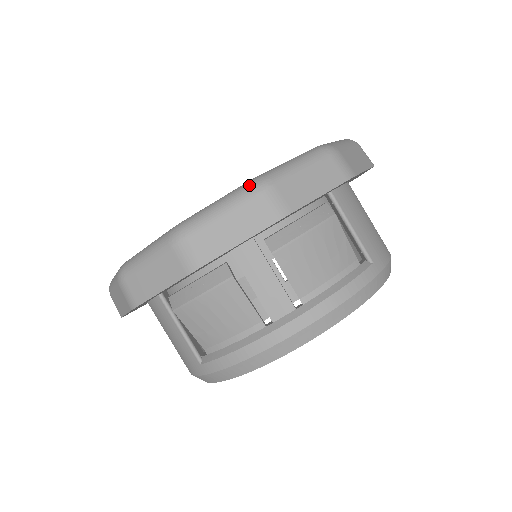
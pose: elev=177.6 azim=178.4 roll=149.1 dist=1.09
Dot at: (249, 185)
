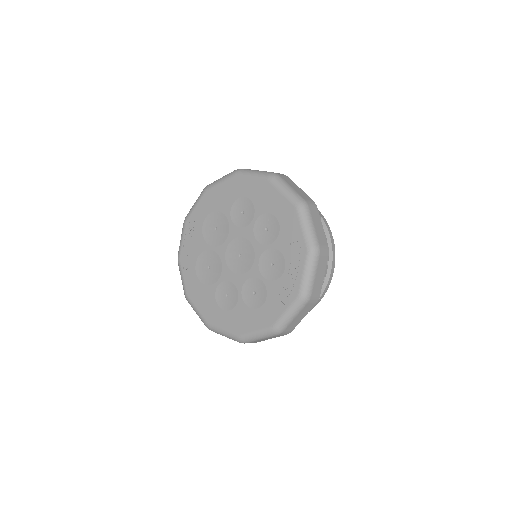
Dot at: (313, 255)
